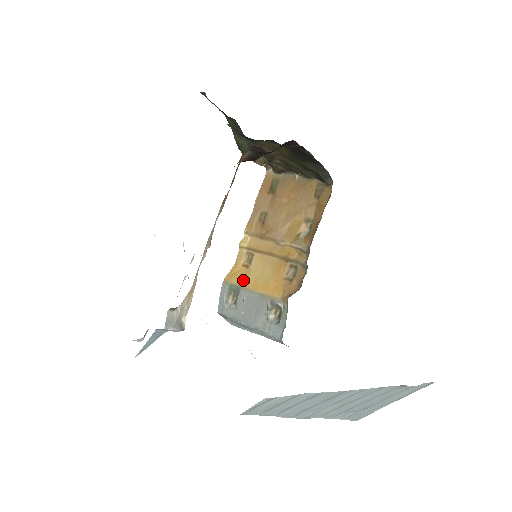
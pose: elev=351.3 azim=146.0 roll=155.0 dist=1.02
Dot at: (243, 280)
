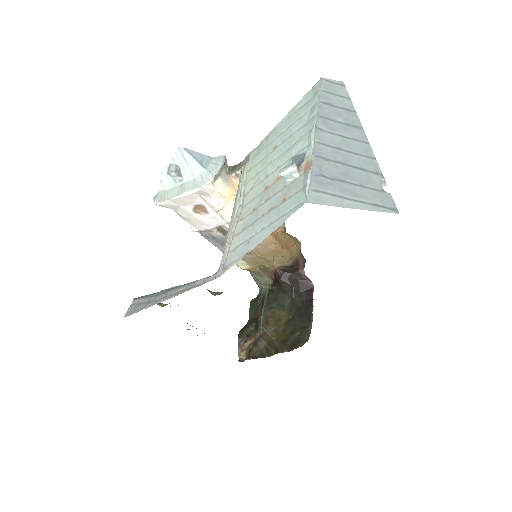
Dot at: occluded
